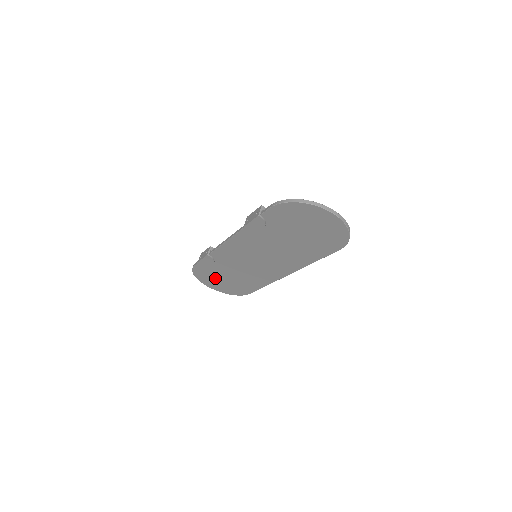
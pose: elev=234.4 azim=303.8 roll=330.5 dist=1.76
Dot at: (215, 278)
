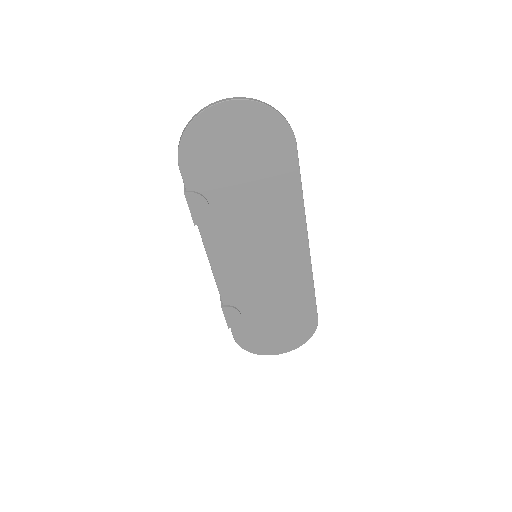
Dot at: (267, 334)
